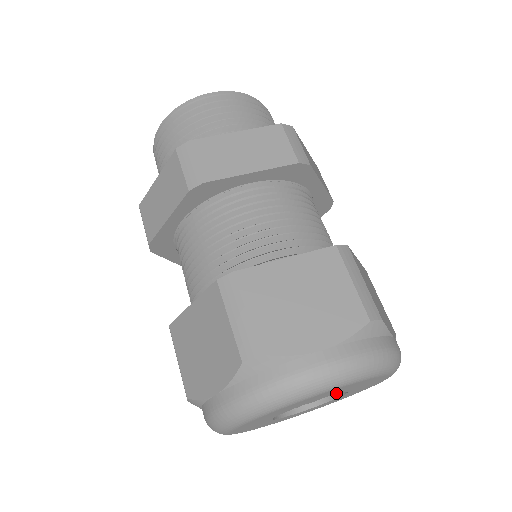
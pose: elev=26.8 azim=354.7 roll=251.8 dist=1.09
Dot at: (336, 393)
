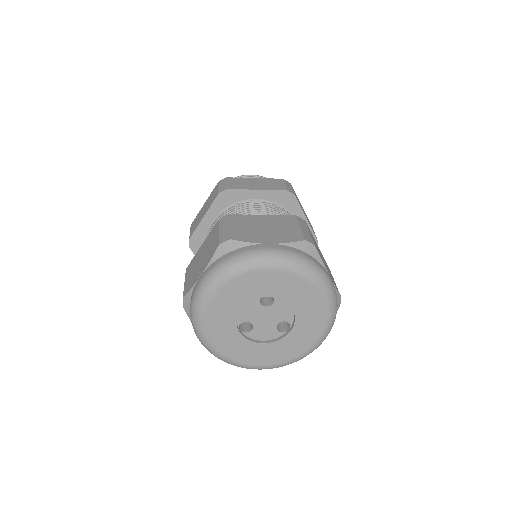
Dot at: (298, 317)
